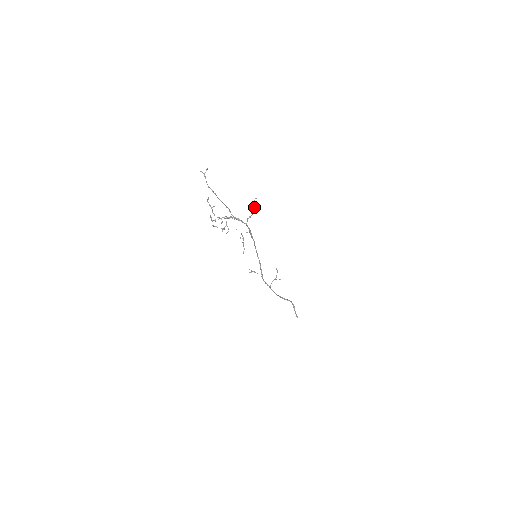
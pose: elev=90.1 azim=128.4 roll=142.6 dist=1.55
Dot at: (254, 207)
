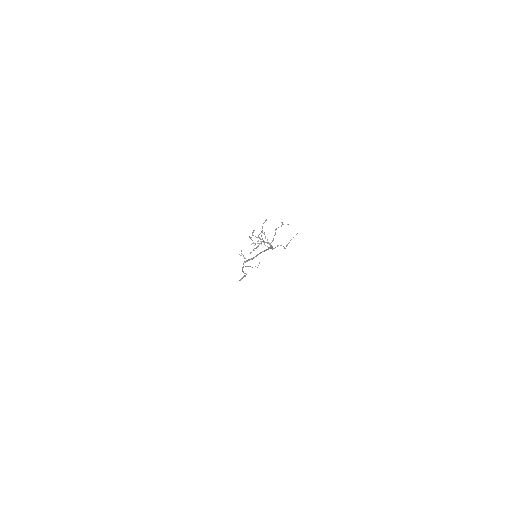
Dot at: occluded
